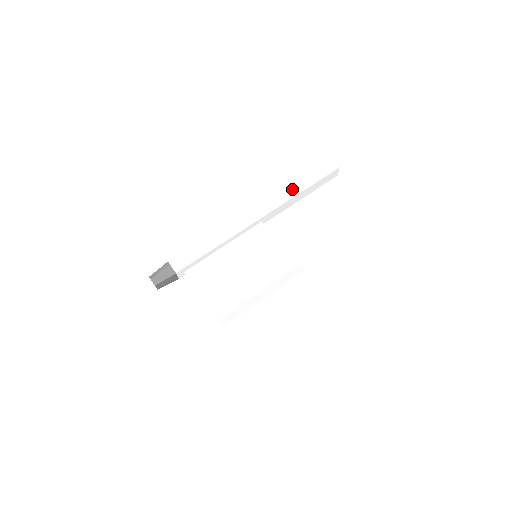
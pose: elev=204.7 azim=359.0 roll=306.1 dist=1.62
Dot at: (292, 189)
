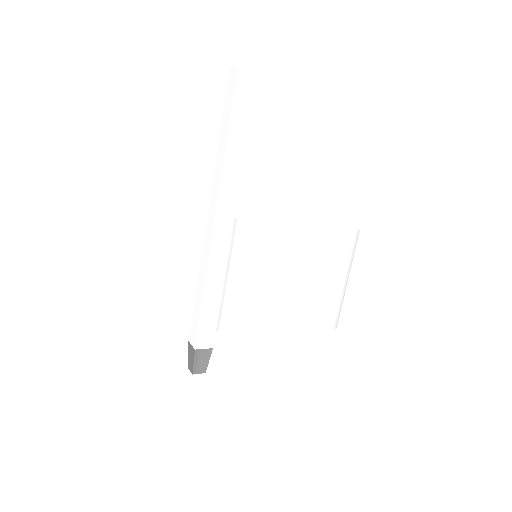
Dot at: (234, 156)
